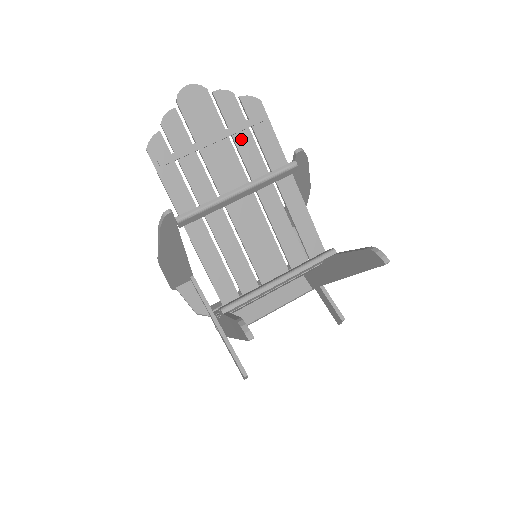
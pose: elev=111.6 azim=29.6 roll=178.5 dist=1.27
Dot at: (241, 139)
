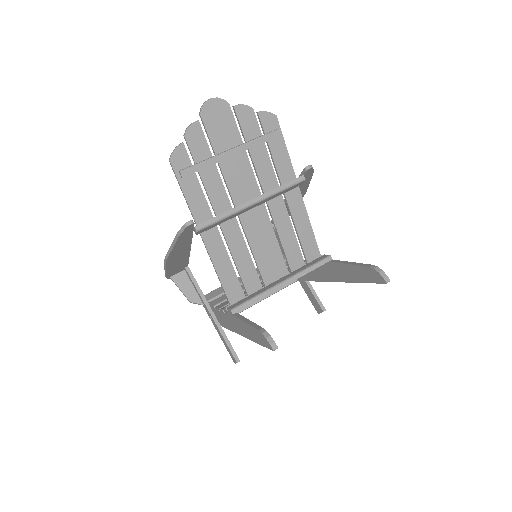
Dot at: (256, 152)
